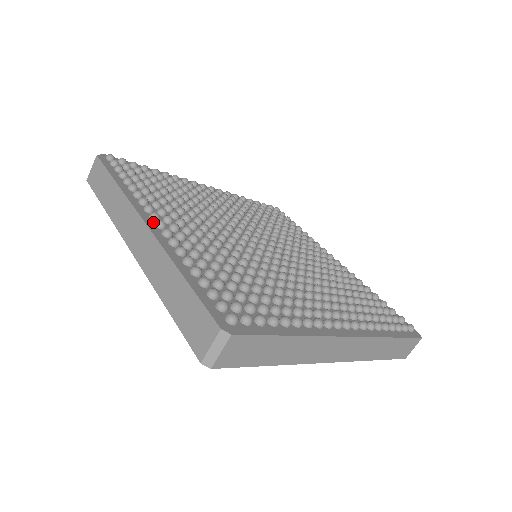
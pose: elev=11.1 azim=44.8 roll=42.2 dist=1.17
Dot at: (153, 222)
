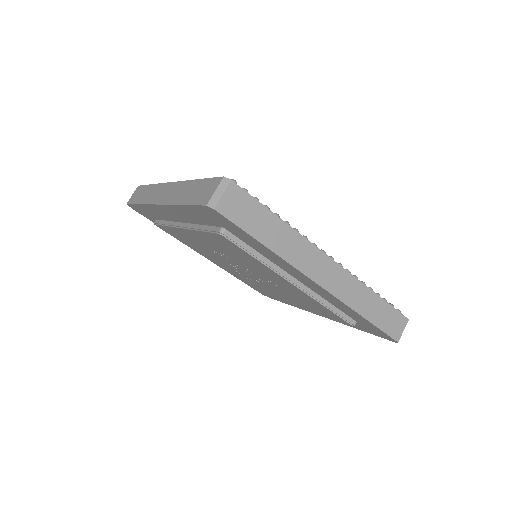
Dot at: occluded
